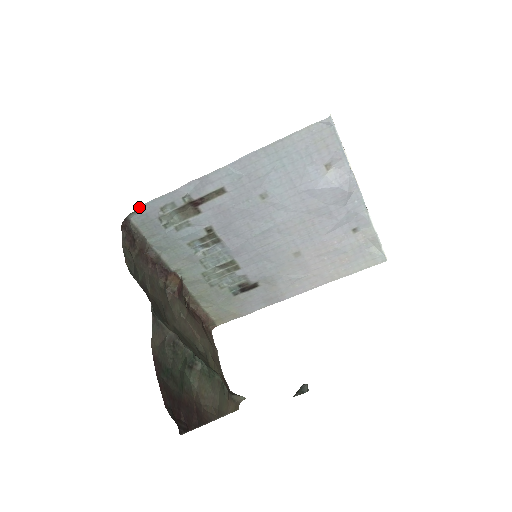
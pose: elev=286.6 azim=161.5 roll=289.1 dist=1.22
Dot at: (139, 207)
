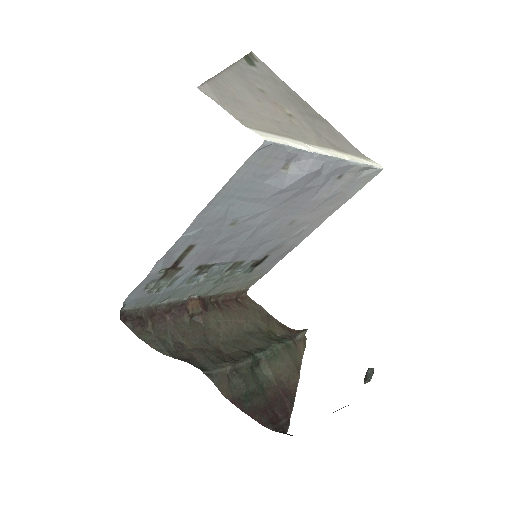
Dot at: (124, 301)
